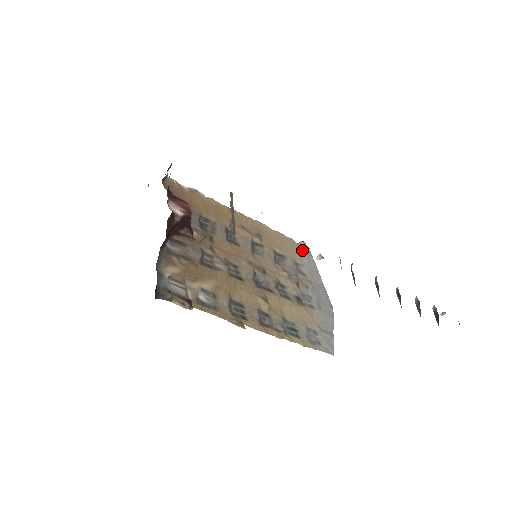
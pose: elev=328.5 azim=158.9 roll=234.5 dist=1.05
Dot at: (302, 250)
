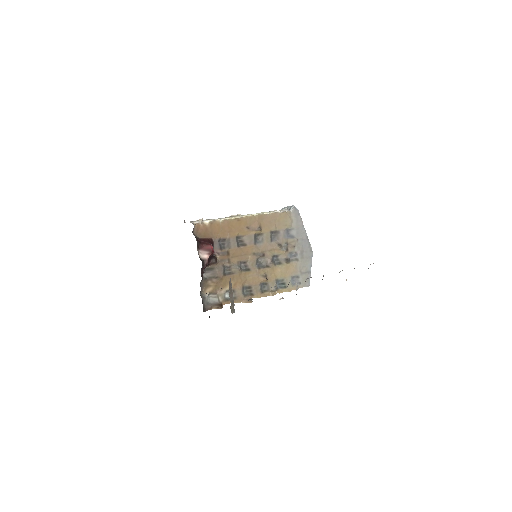
Dot at: (292, 216)
